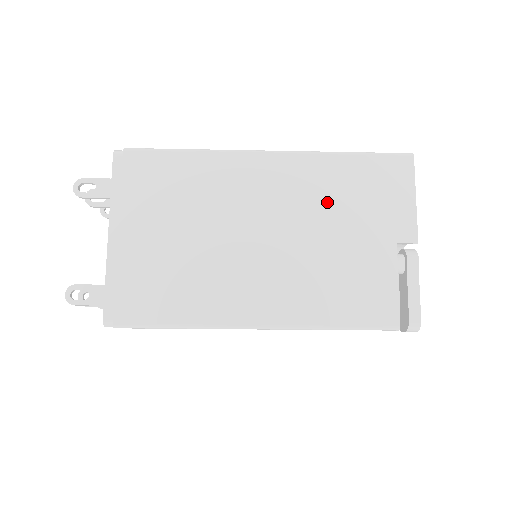
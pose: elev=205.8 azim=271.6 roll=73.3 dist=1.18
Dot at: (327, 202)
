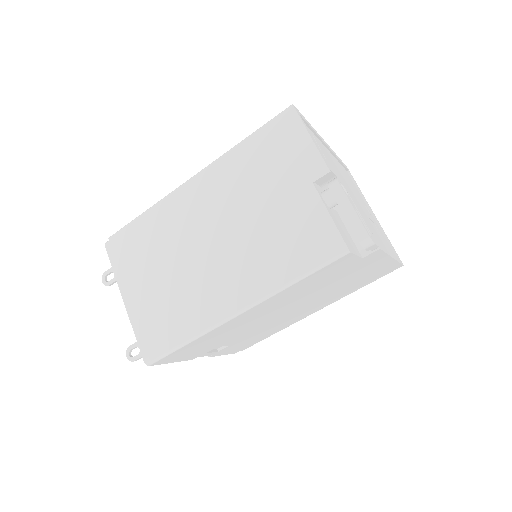
Dot at: (246, 186)
